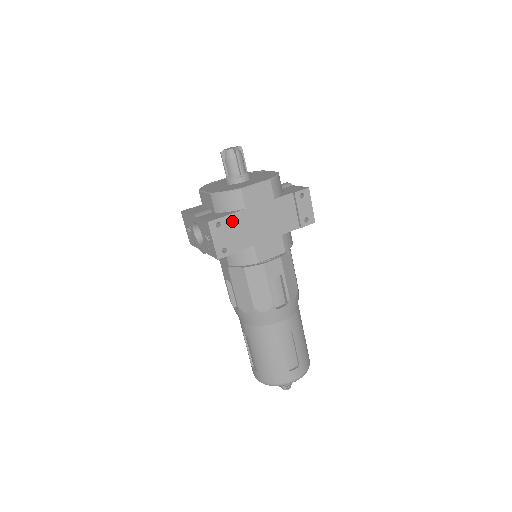
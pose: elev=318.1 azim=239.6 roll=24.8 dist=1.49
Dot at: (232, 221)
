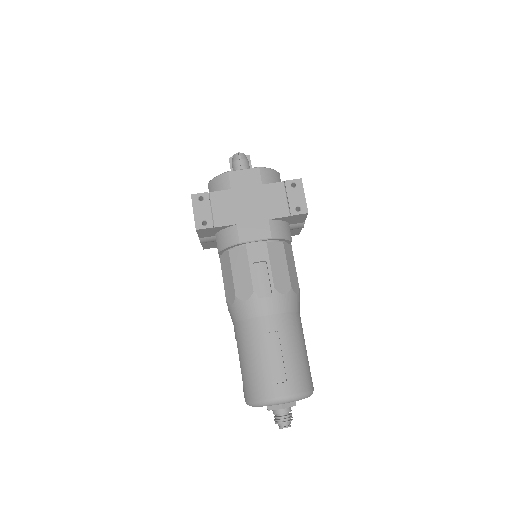
Dot at: (216, 198)
